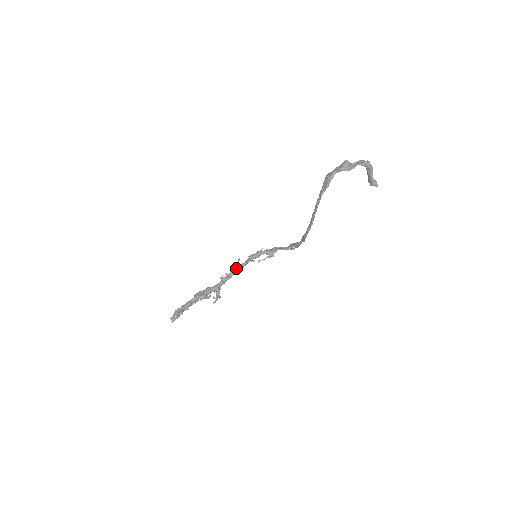
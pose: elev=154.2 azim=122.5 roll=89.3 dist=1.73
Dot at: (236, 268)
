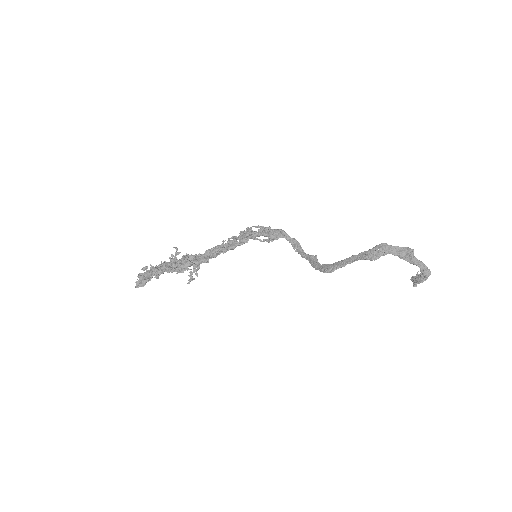
Dot at: (228, 241)
